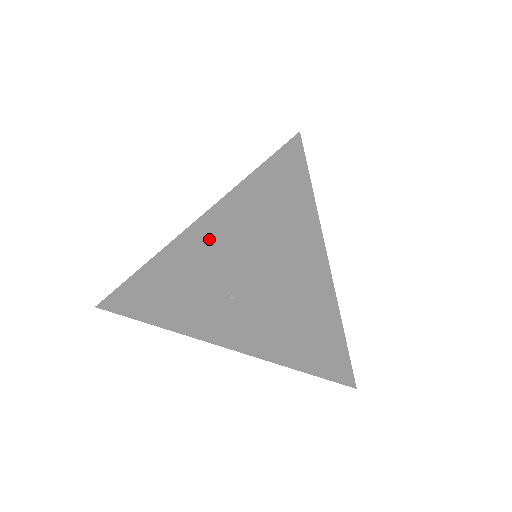
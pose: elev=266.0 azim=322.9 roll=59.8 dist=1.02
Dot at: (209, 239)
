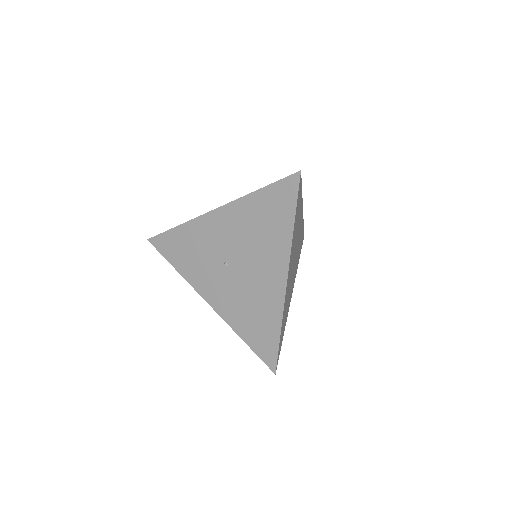
Dot at: (231, 218)
